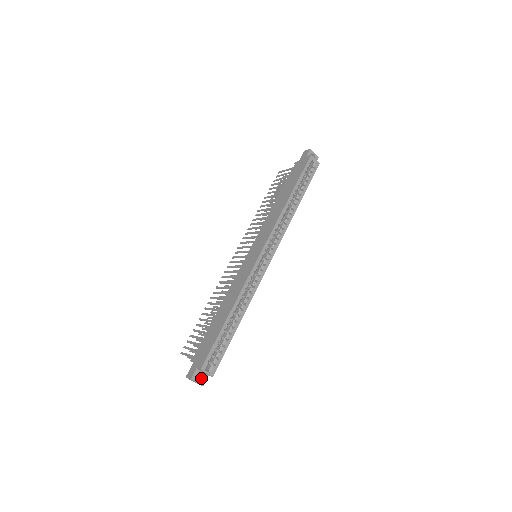
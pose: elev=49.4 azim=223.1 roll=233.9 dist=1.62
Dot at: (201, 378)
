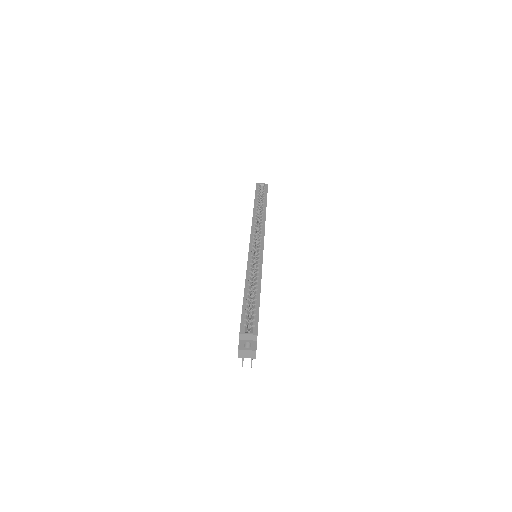
Dot at: (251, 347)
